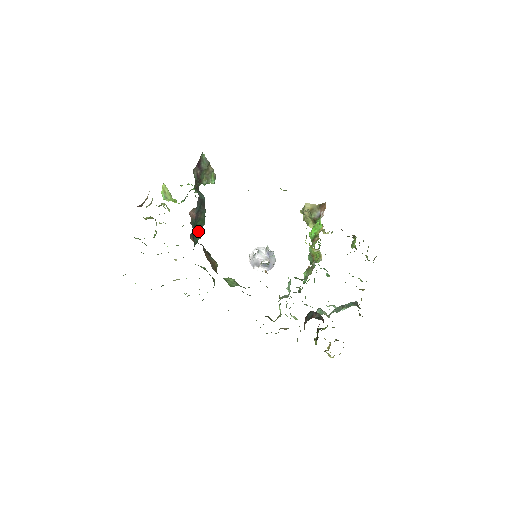
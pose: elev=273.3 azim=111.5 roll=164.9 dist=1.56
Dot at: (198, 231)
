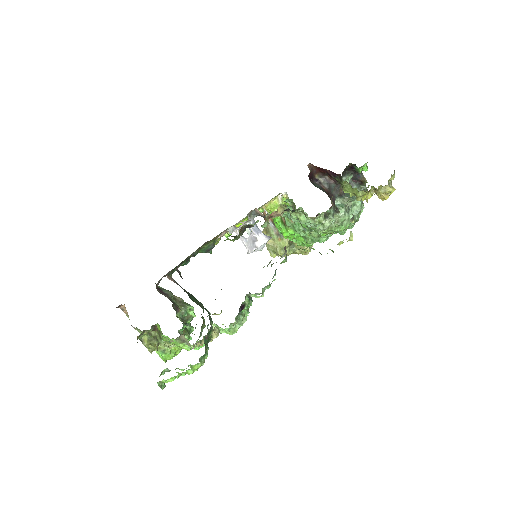
Dot at: occluded
